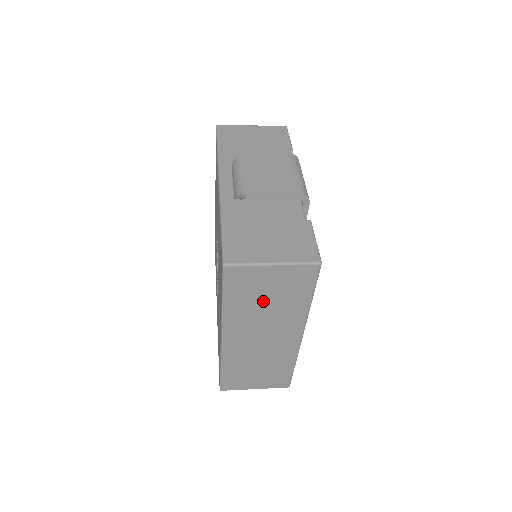
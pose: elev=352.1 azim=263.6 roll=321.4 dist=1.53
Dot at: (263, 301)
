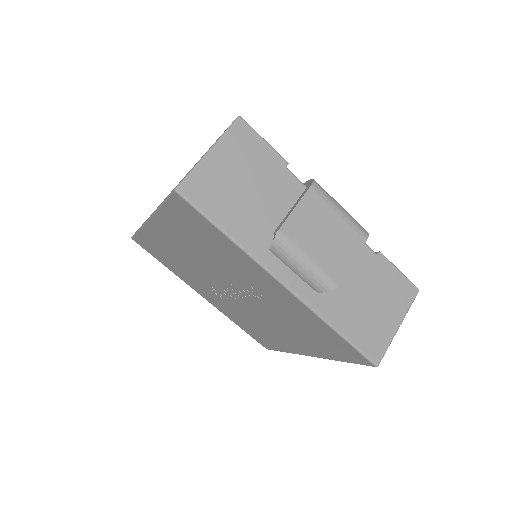
Dot at: occluded
